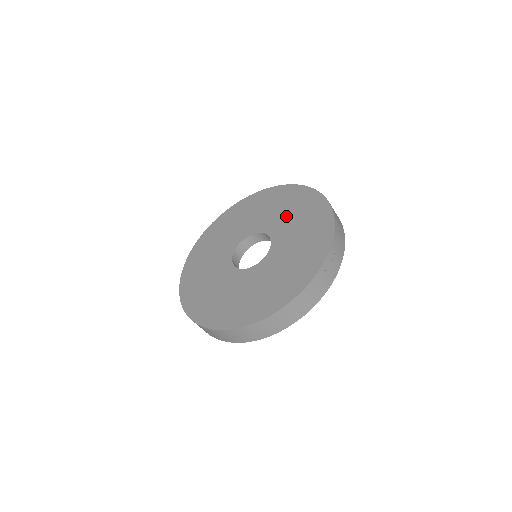
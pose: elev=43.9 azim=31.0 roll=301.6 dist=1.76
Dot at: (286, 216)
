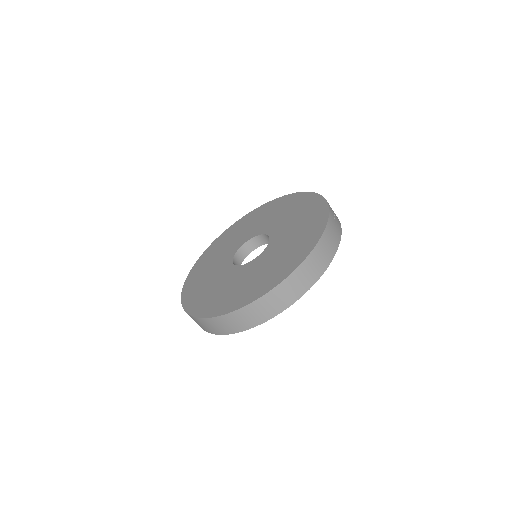
Dot at: (268, 219)
